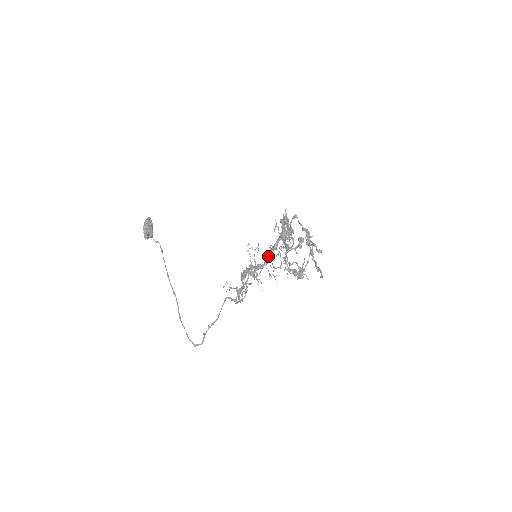
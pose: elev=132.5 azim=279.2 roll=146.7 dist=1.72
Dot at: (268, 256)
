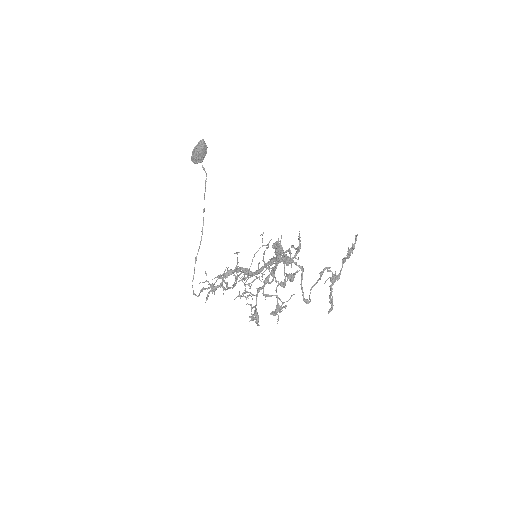
Dot at: occluded
